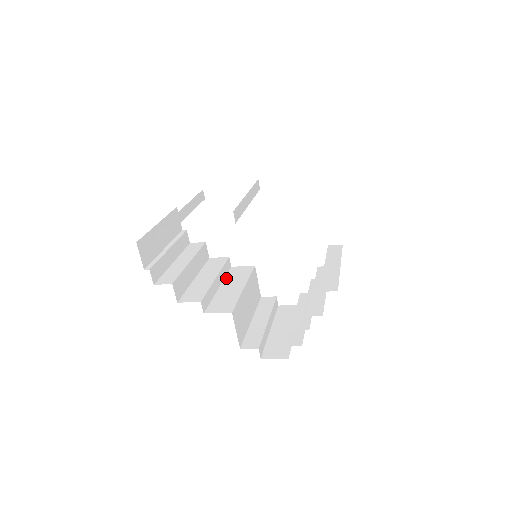
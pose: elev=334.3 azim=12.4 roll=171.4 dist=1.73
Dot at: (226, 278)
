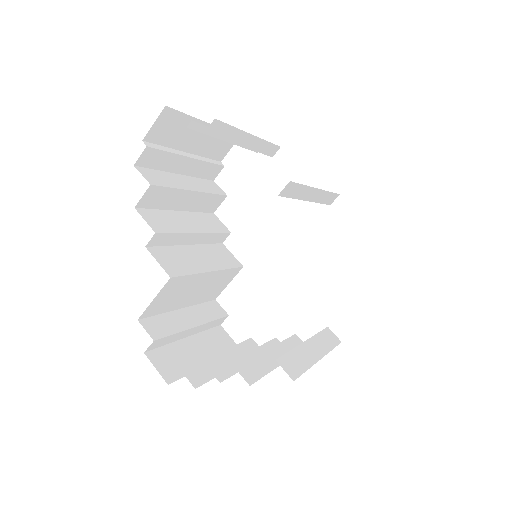
Dot at: (206, 245)
